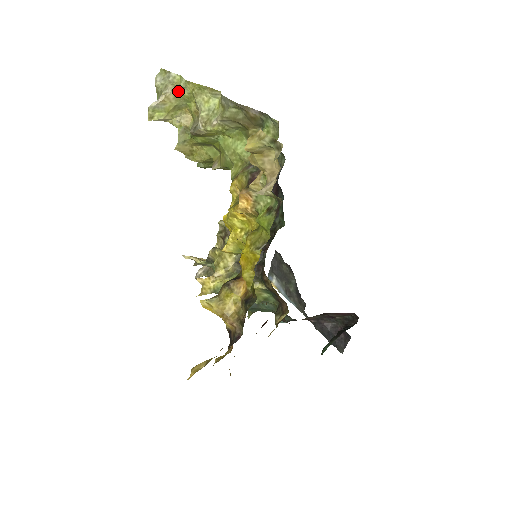
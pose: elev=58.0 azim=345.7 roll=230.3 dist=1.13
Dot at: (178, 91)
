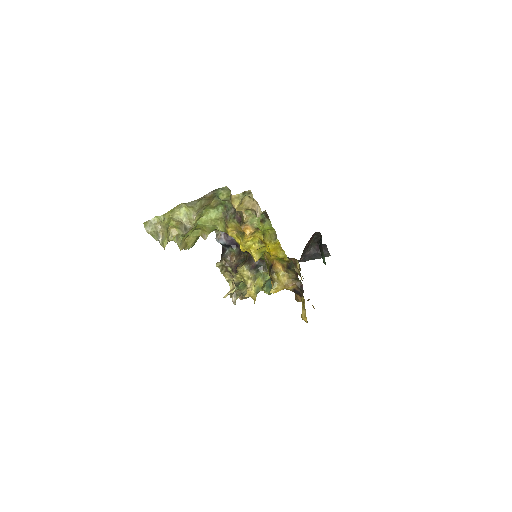
Dot at: (162, 223)
